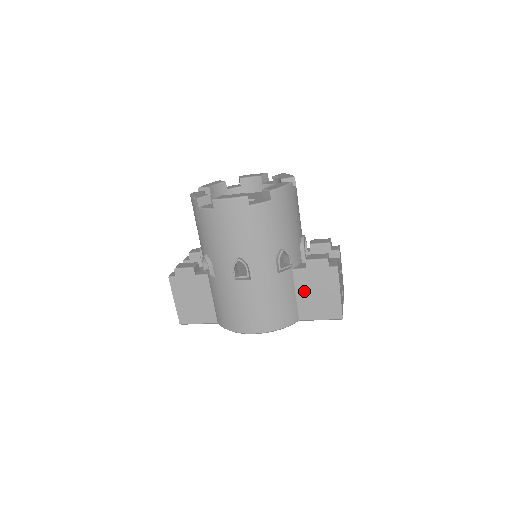
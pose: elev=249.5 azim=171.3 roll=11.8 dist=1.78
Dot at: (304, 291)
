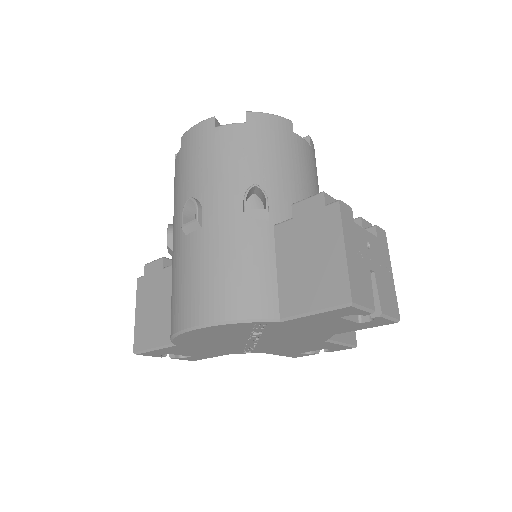
Dot at: (289, 258)
